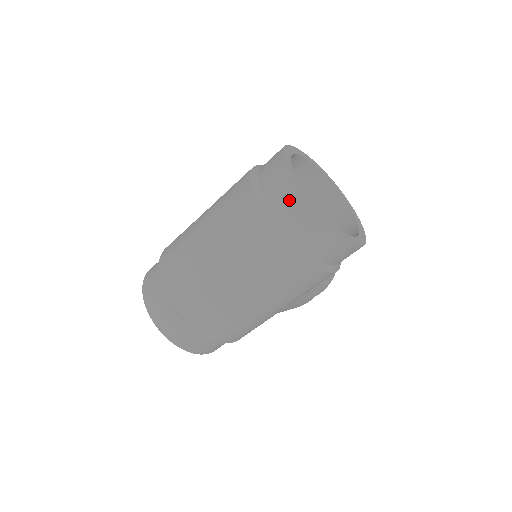
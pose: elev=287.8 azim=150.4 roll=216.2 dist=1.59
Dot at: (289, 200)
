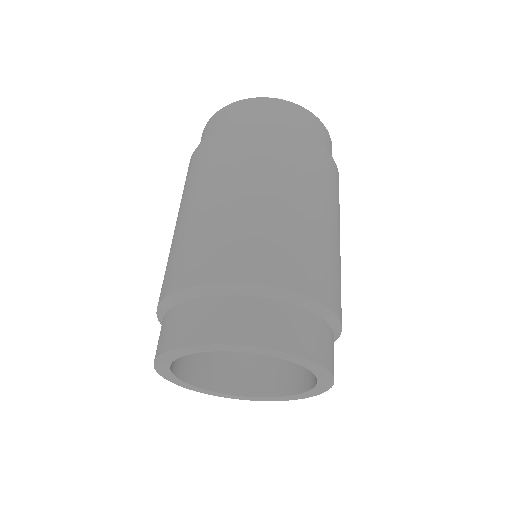
Dot at: (272, 108)
